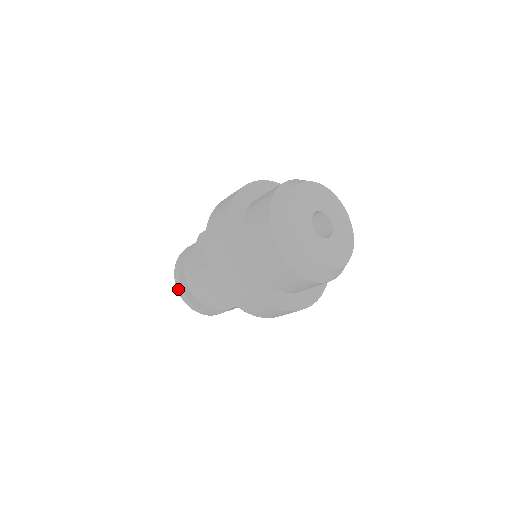
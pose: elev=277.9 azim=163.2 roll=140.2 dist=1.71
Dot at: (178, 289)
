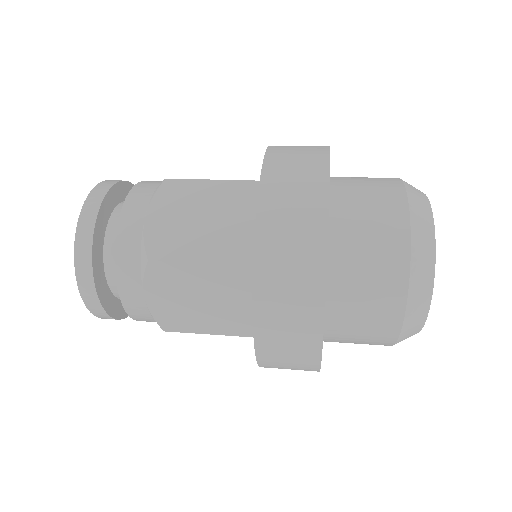
Dot at: (79, 265)
